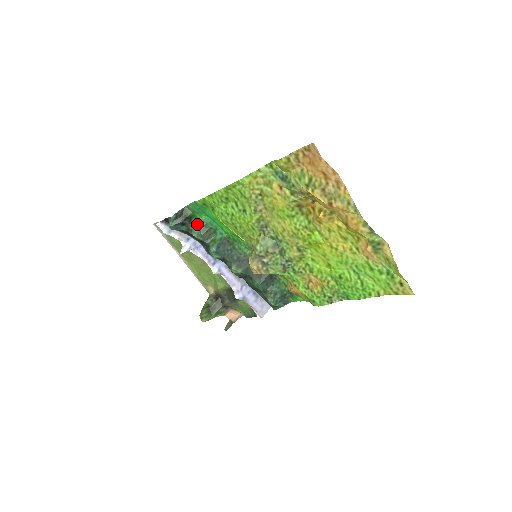
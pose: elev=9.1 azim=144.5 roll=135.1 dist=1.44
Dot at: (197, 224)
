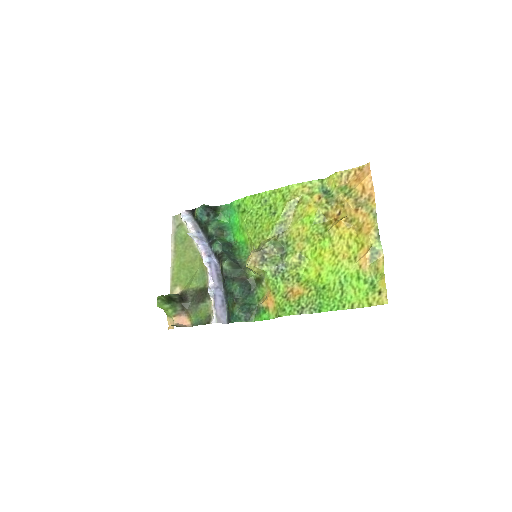
Dot at: (217, 222)
